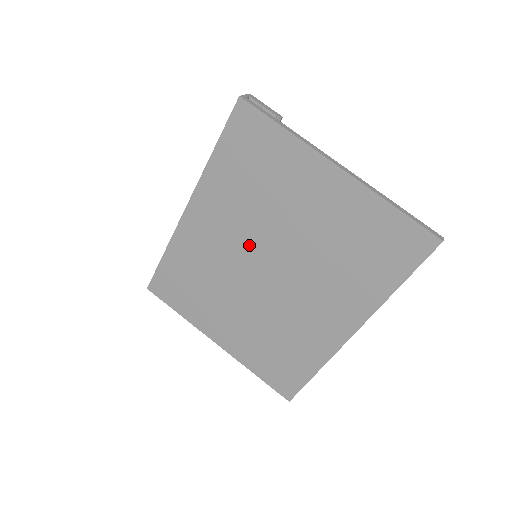
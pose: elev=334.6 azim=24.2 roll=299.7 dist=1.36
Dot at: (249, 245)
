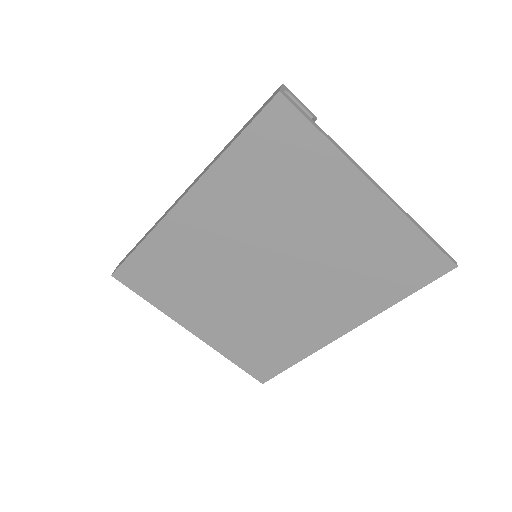
Dot at: (253, 247)
